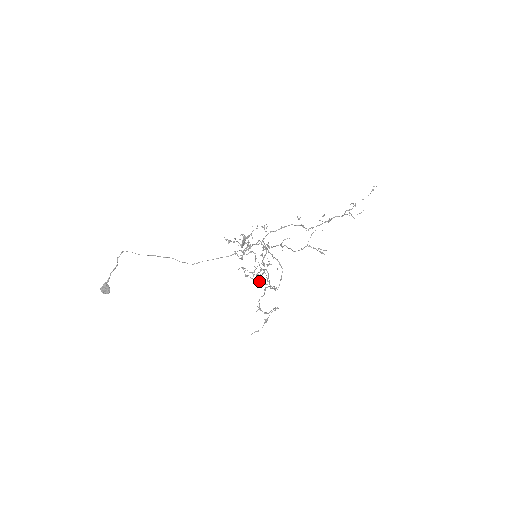
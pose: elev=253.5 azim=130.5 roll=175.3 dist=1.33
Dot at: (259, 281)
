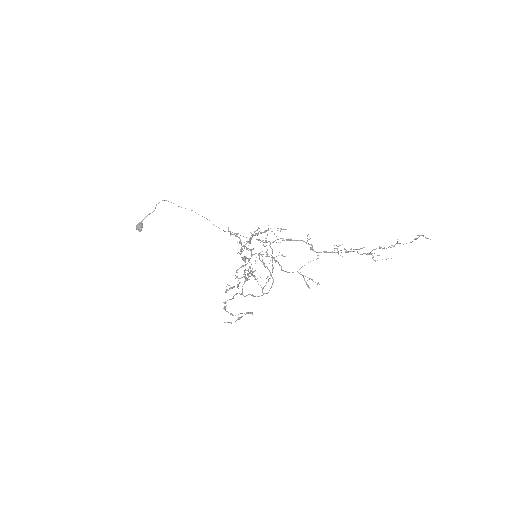
Dot at: occluded
